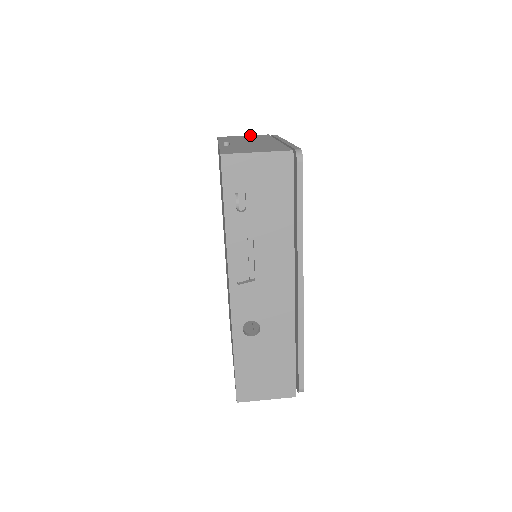
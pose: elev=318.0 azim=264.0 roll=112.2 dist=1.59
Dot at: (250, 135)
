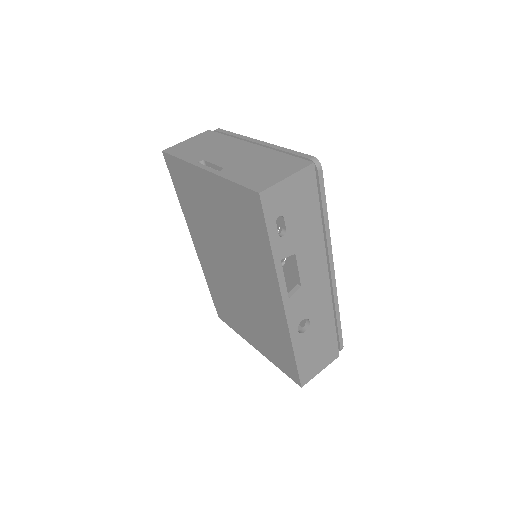
Dot at: (193, 137)
